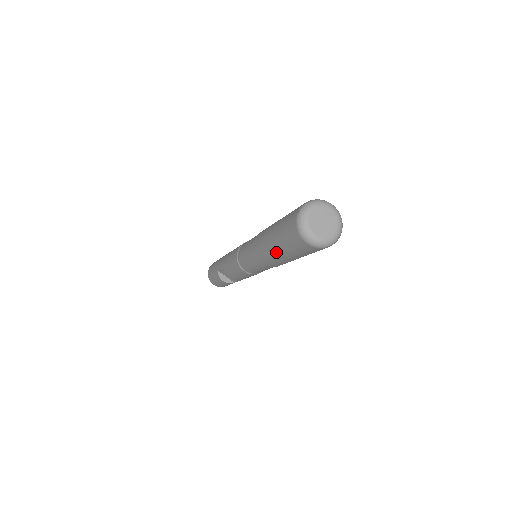
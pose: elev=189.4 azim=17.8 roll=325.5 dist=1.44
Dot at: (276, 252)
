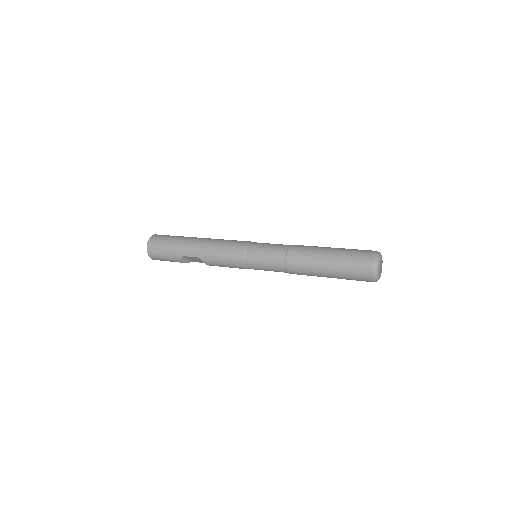
Dot at: (326, 276)
